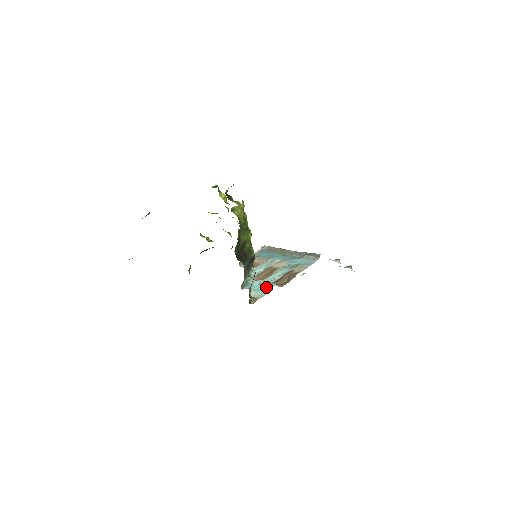
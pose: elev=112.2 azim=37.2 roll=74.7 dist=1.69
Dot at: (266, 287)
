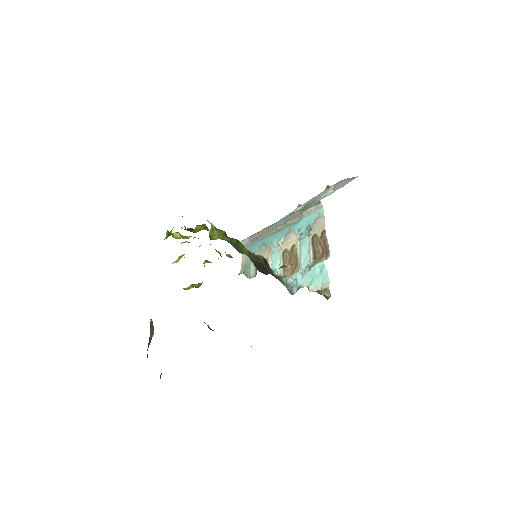
Dot at: (317, 271)
